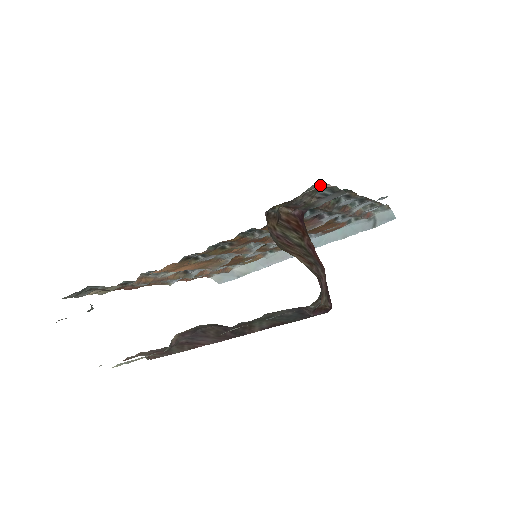
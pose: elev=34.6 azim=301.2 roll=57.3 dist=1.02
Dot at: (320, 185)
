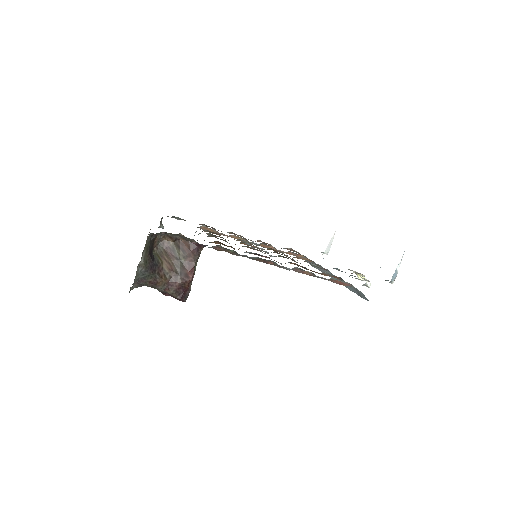
Dot at: occluded
